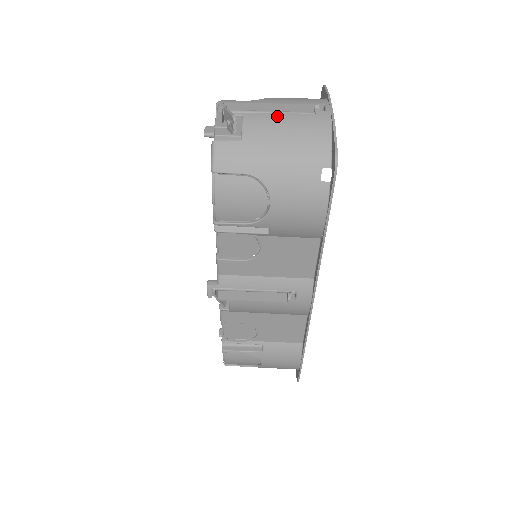
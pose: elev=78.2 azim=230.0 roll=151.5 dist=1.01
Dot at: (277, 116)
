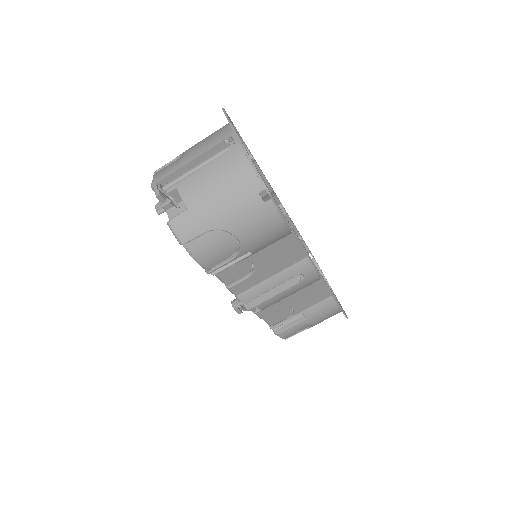
Dot at: (201, 172)
